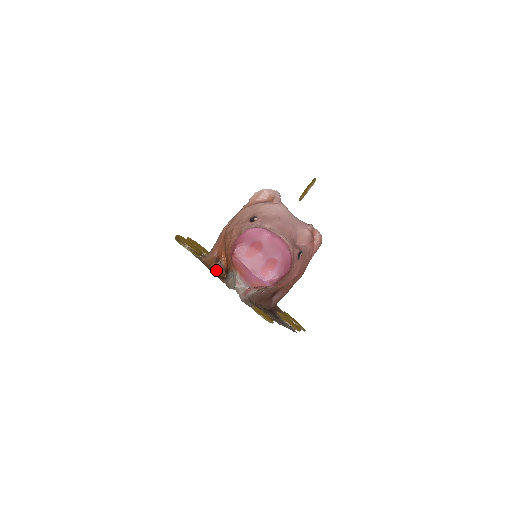
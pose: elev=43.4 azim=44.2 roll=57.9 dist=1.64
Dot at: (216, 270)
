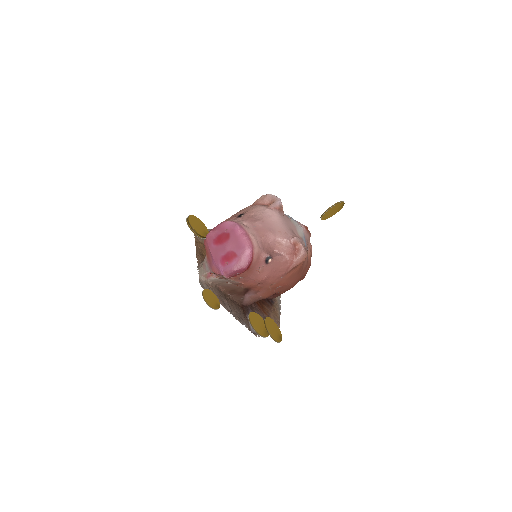
Dot at: occluded
